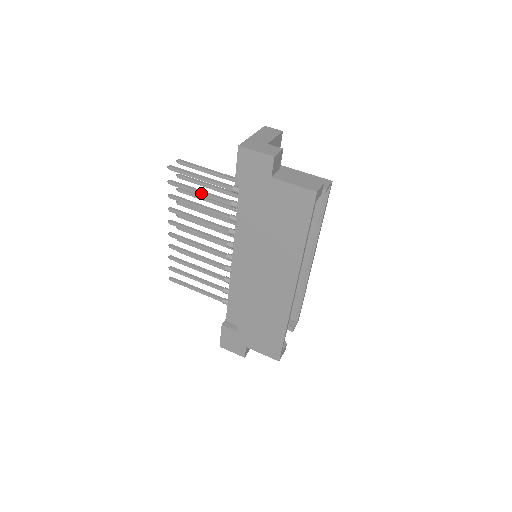
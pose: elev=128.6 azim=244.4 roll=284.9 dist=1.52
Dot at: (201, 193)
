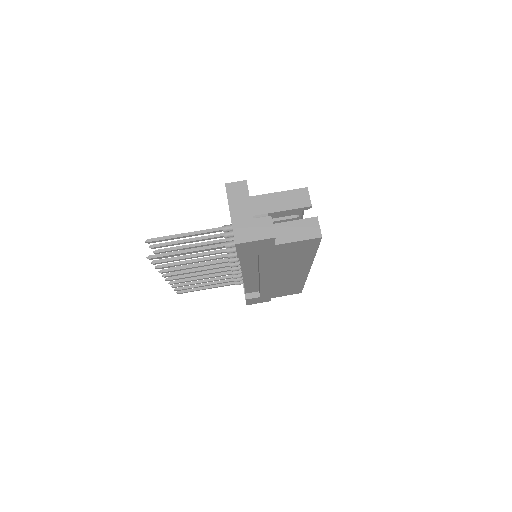
Dot at: occluded
